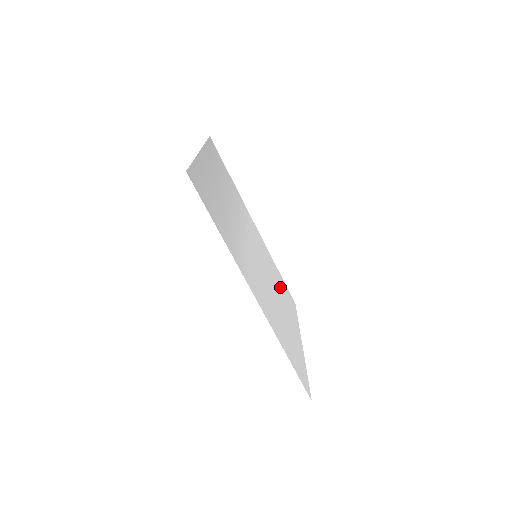
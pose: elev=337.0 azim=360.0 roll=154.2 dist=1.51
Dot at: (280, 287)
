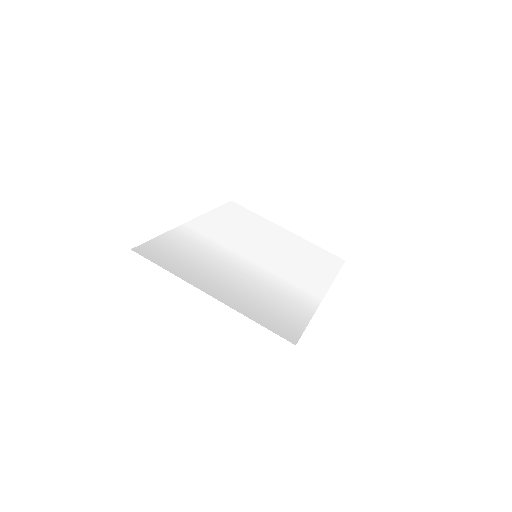
Dot at: (244, 225)
